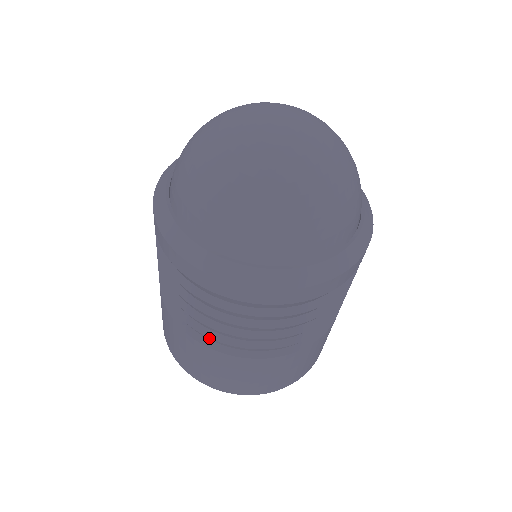
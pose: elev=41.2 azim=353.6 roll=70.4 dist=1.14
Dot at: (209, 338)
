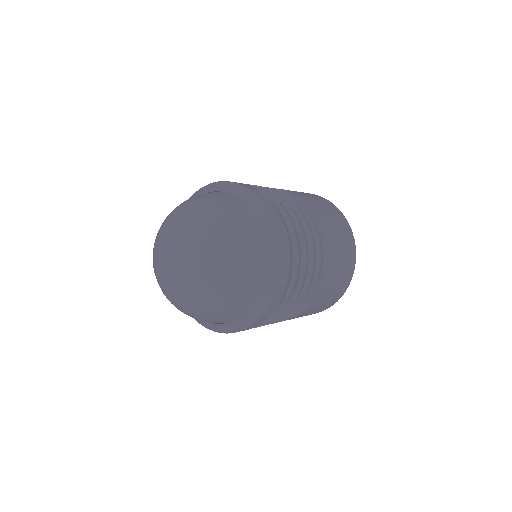
Dot at: occluded
